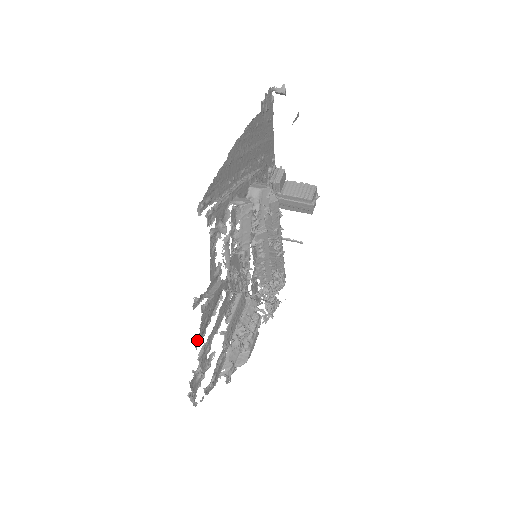
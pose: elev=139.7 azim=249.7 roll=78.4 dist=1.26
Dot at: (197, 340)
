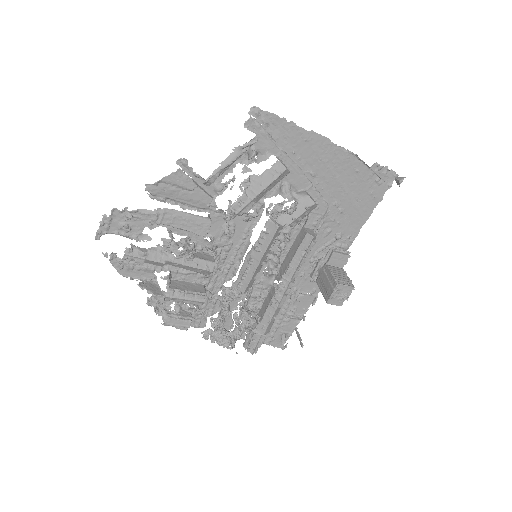
Dot at: (153, 185)
